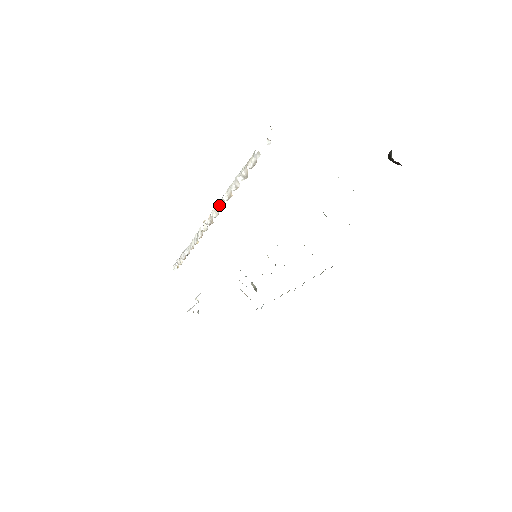
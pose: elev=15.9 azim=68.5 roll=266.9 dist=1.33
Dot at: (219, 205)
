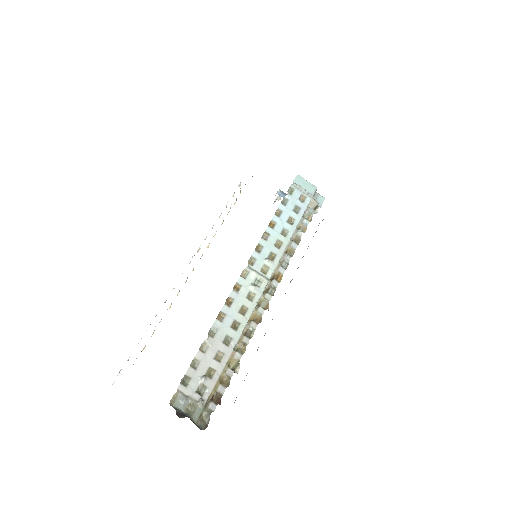
Dot at: occluded
